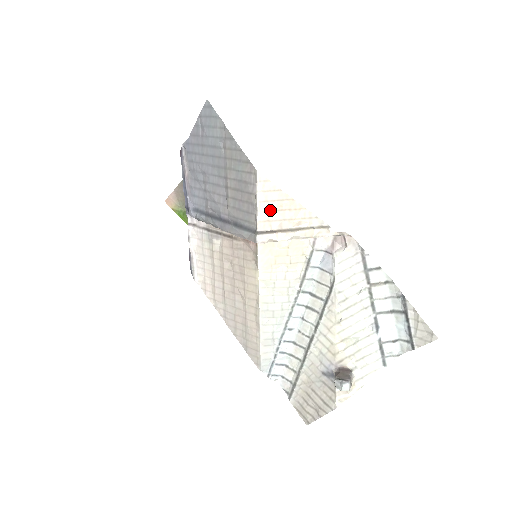
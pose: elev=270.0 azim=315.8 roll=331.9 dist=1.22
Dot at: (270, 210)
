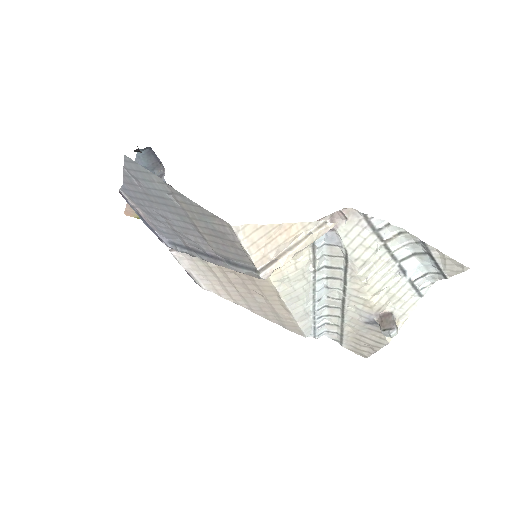
Dot at: (261, 247)
